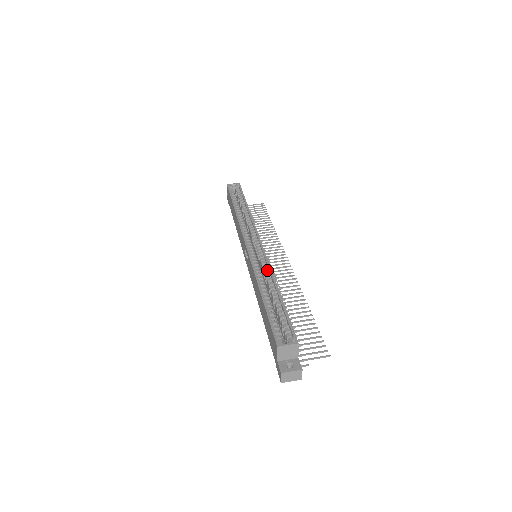
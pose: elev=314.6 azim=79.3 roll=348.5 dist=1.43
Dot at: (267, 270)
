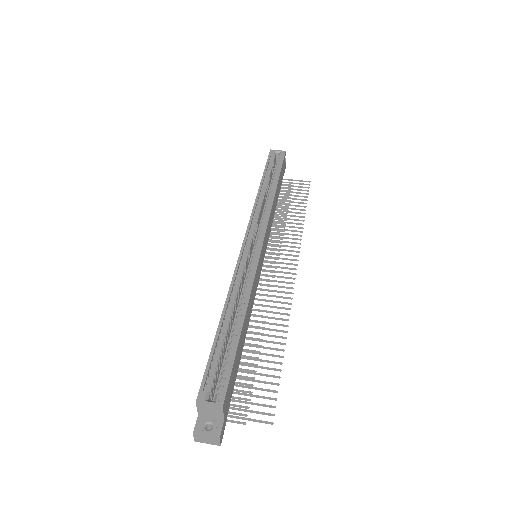
Dot at: (249, 285)
